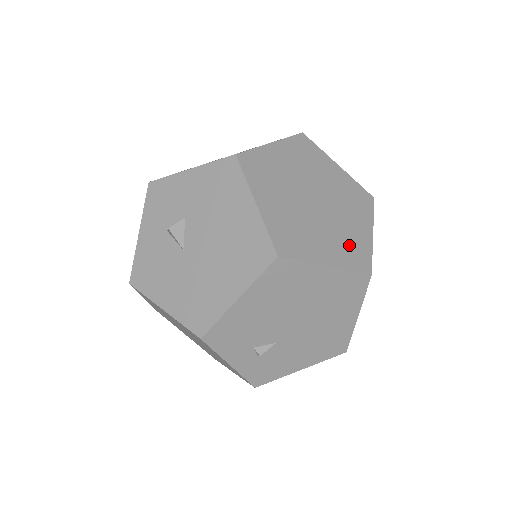
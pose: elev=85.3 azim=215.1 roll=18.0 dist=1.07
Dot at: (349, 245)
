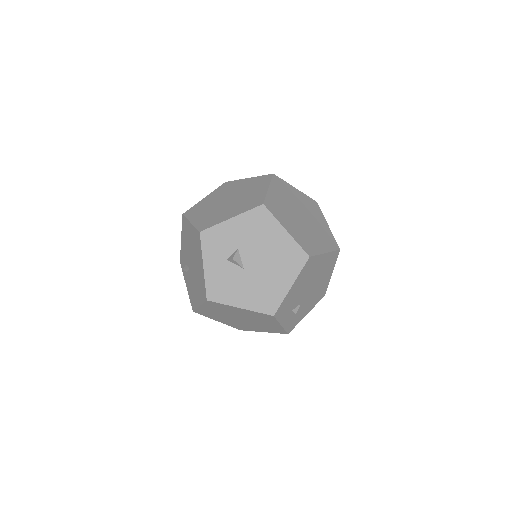
Dot at: (325, 237)
